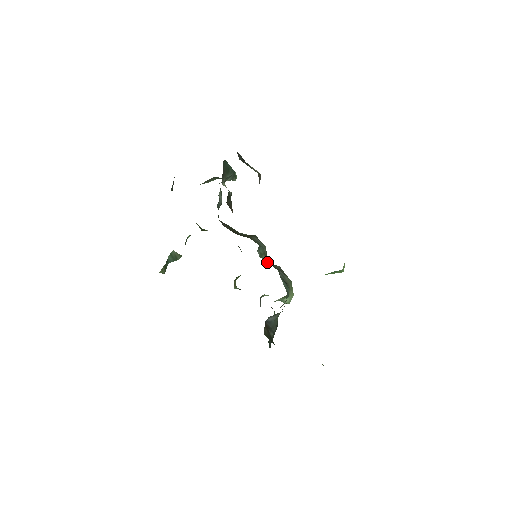
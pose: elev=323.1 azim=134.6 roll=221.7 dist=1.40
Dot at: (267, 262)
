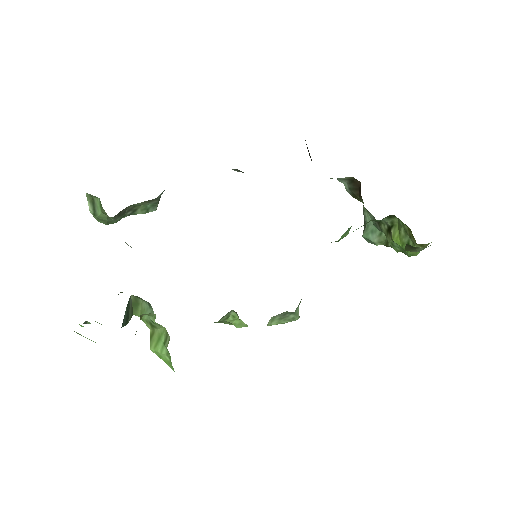
Dot at: occluded
